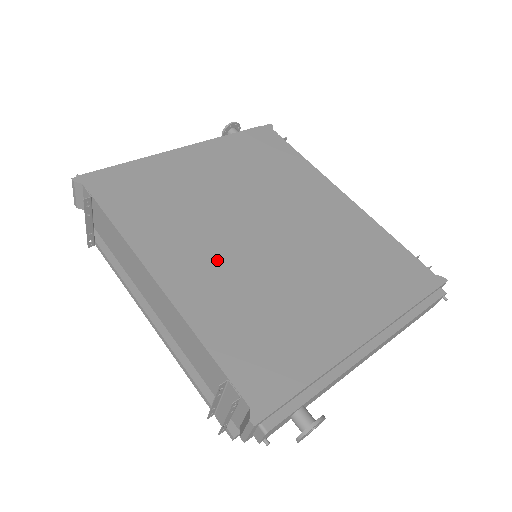
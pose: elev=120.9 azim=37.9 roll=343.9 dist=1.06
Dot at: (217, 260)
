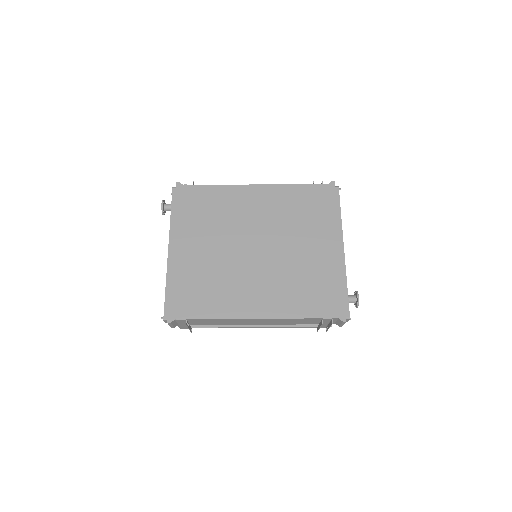
Dot at: (261, 284)
